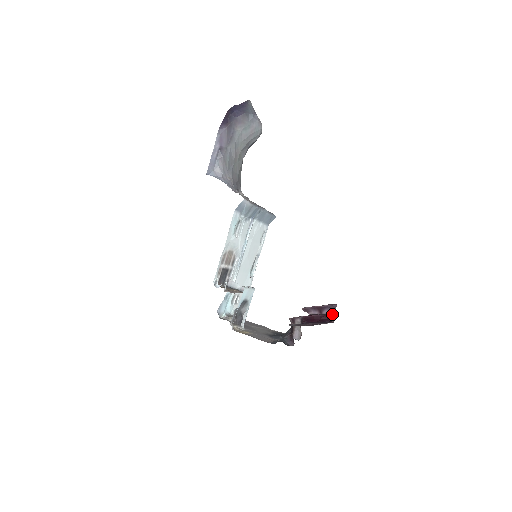
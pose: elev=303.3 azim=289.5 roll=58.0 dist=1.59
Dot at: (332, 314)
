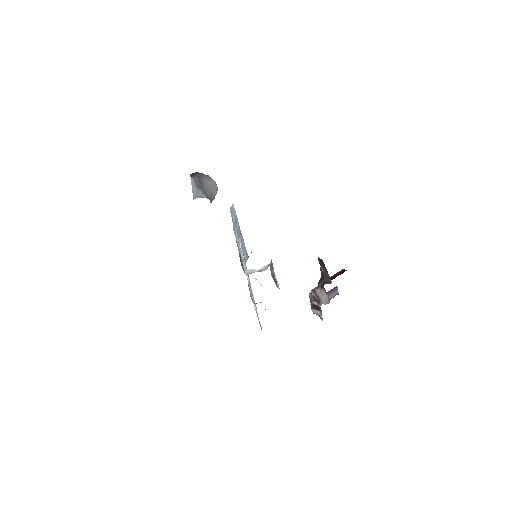
Dot at: (342, 269)
